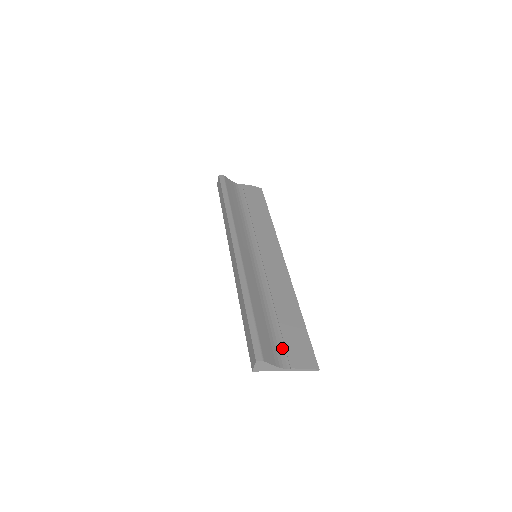
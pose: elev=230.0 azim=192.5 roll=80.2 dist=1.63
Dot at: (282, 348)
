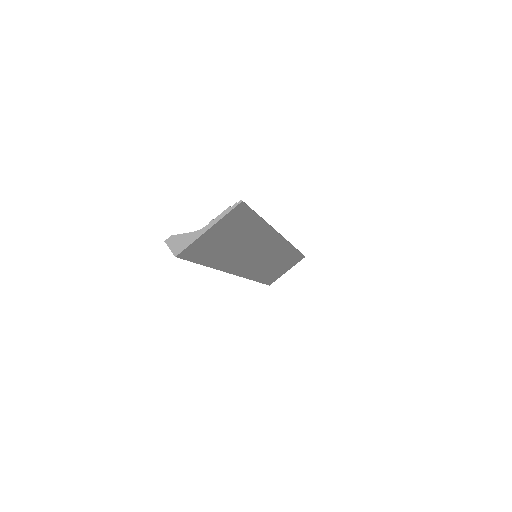
Dot at: occluded
